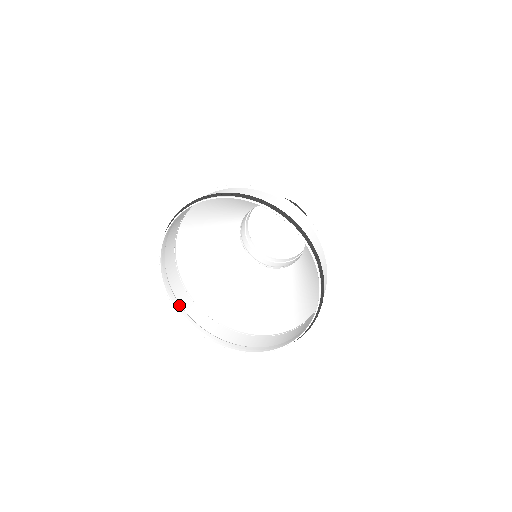
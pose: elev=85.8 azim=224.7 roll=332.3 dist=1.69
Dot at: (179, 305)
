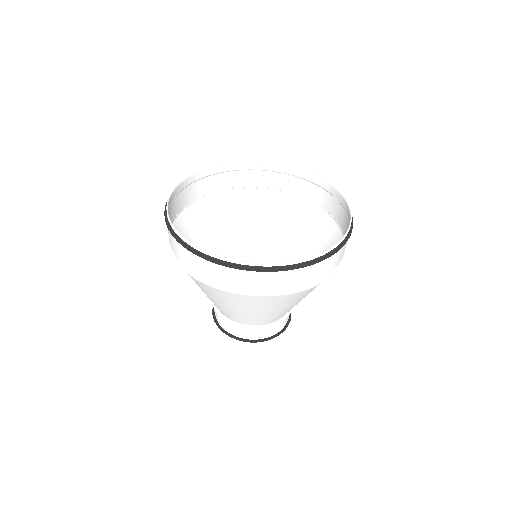
Dot at: (177, 238)
